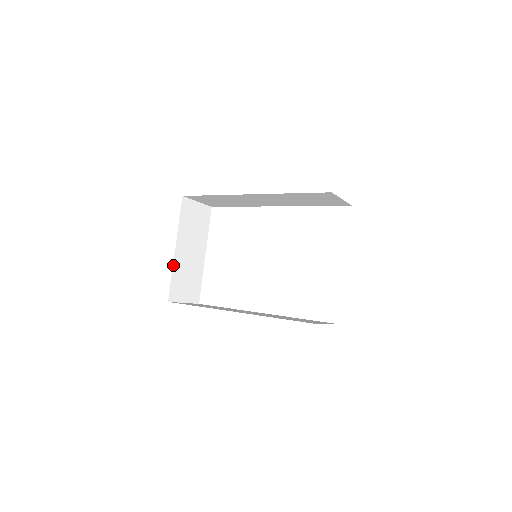
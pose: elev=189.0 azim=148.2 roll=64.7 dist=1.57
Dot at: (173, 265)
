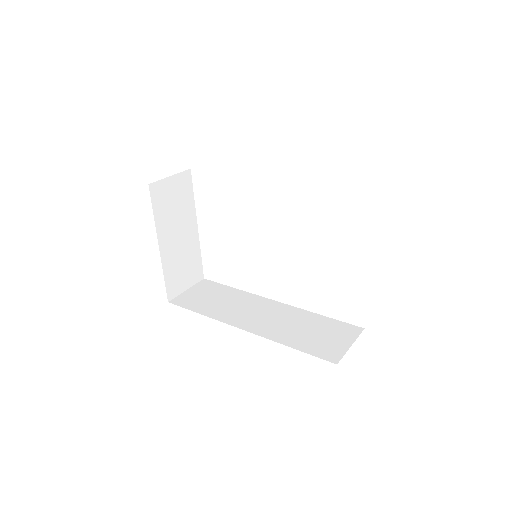
Dot at: (162, 265)
